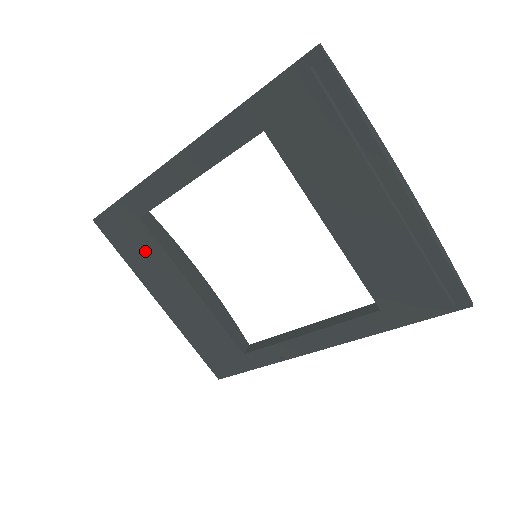
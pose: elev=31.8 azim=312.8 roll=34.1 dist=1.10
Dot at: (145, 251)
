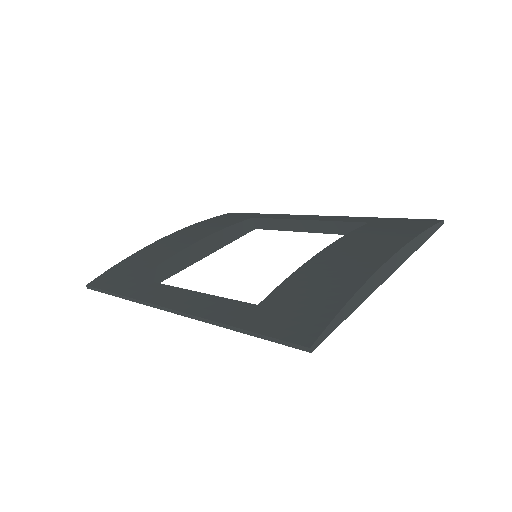
Dot at: occluded
